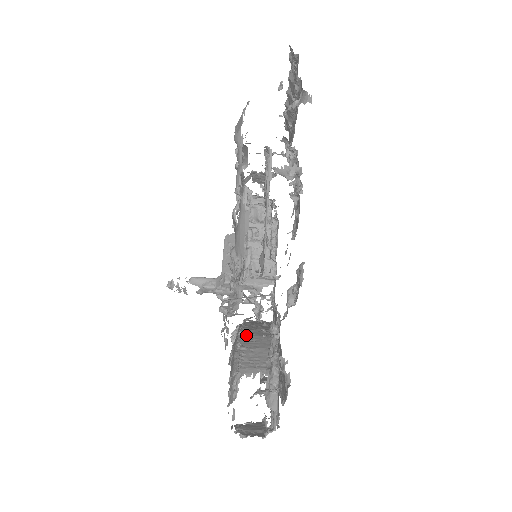
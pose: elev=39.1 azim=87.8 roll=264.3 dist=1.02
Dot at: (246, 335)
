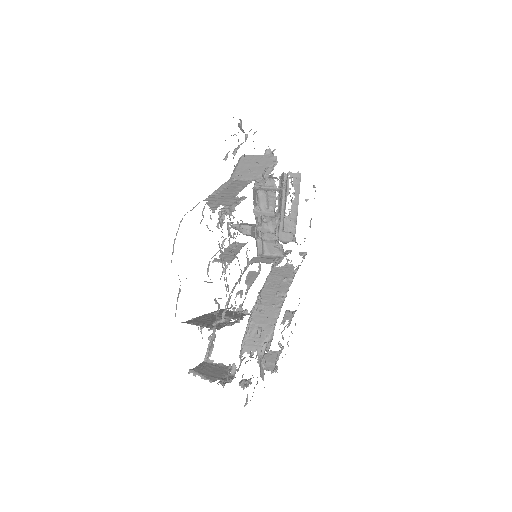
Dot at: occluded
